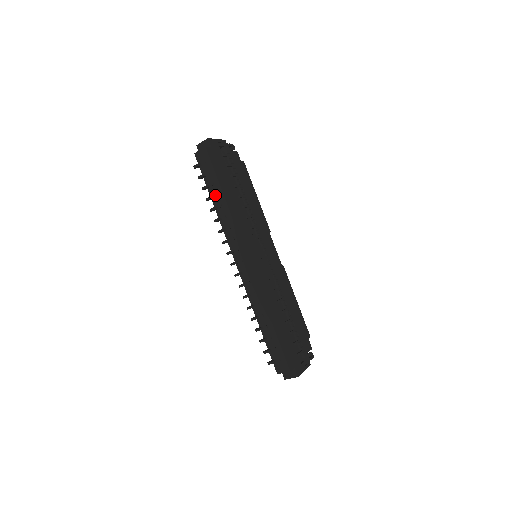
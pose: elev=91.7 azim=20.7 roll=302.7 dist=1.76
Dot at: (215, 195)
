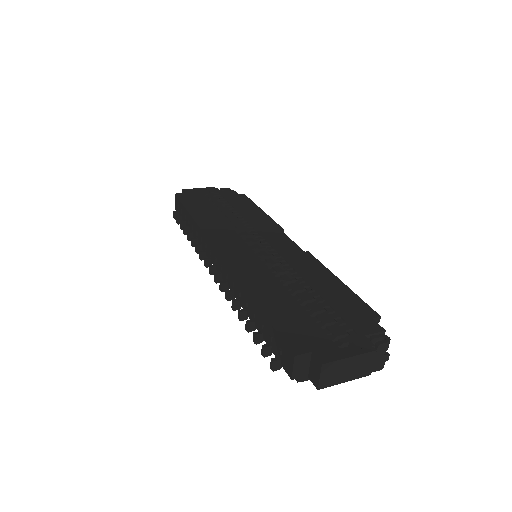
Dot at: (188, 223)
